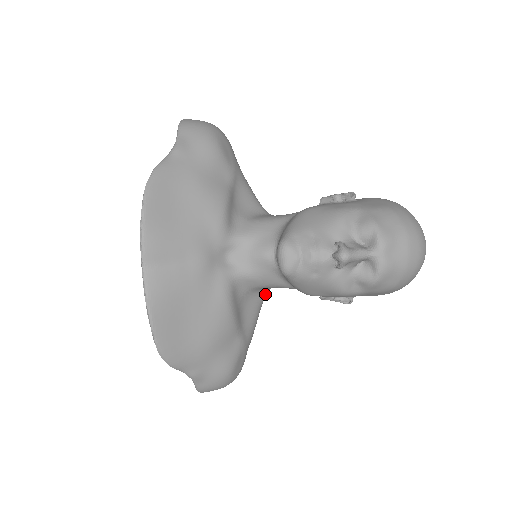
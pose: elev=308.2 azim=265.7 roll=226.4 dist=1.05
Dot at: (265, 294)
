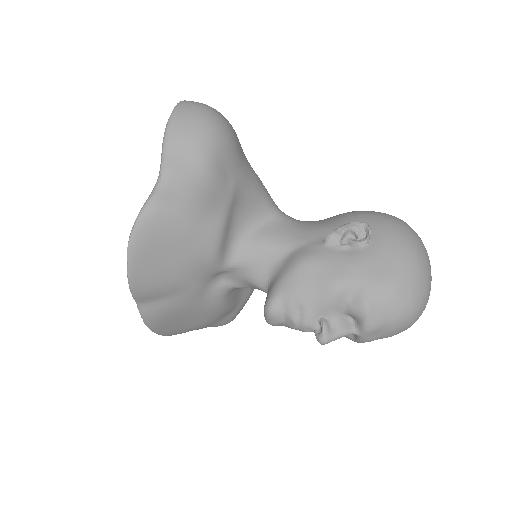
Dot at: occluded
